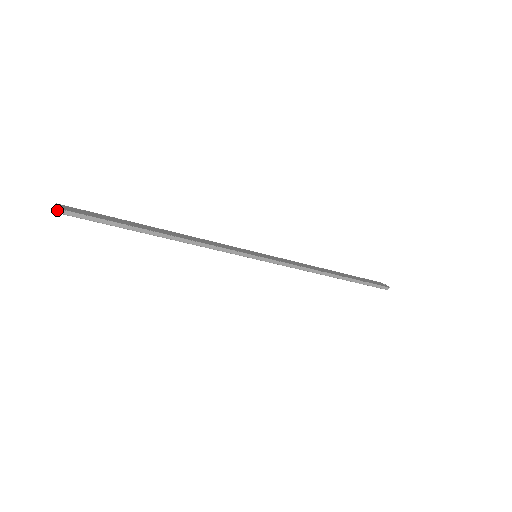
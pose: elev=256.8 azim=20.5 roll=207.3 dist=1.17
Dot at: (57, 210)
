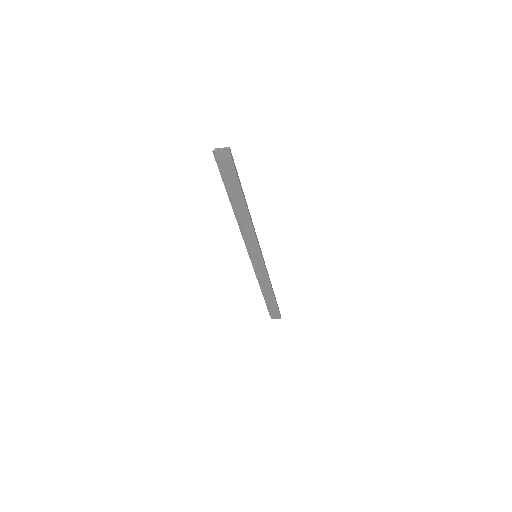
Dot at: (230, 149)
